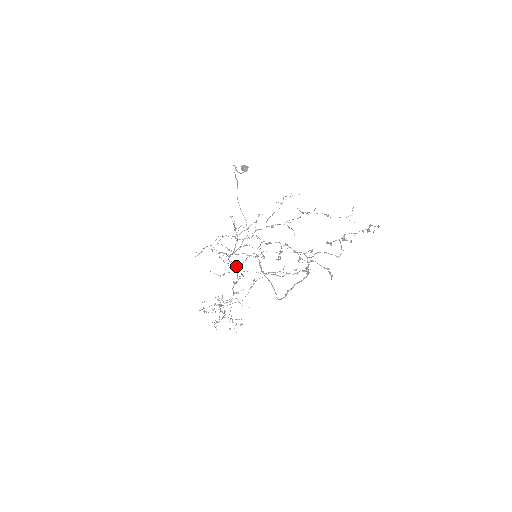
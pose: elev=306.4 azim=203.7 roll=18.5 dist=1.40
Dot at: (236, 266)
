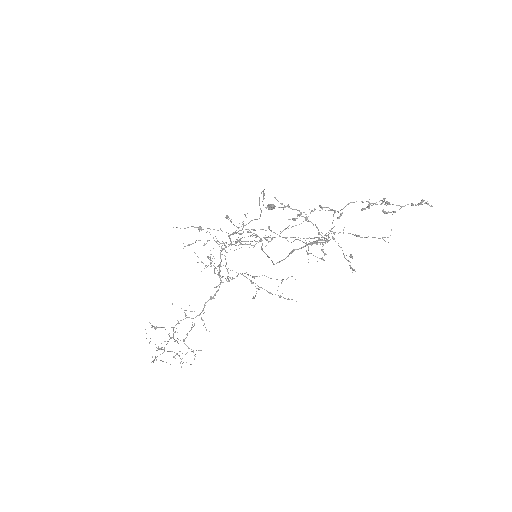
Dot at: (223, 276)
